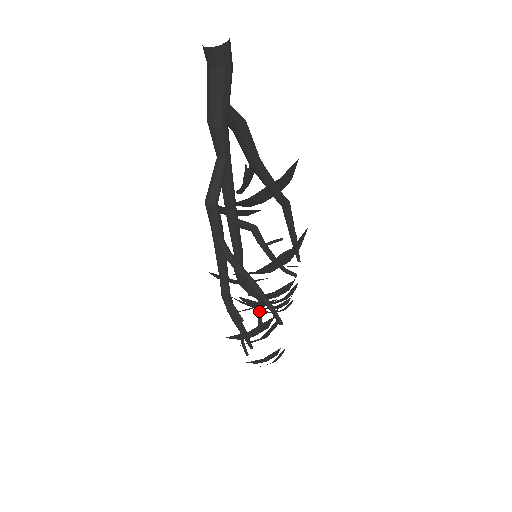
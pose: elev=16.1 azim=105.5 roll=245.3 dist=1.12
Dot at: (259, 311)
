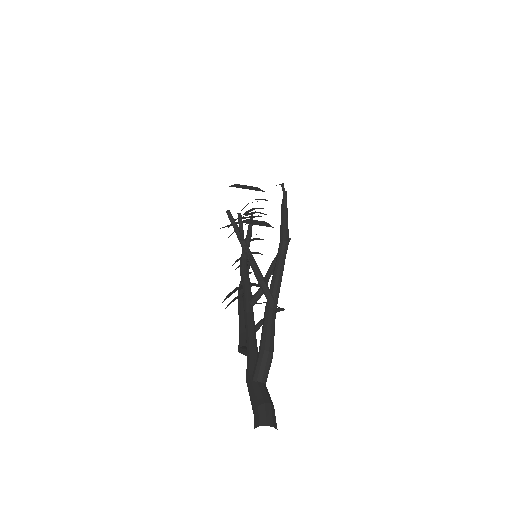
Dot at: occluded
